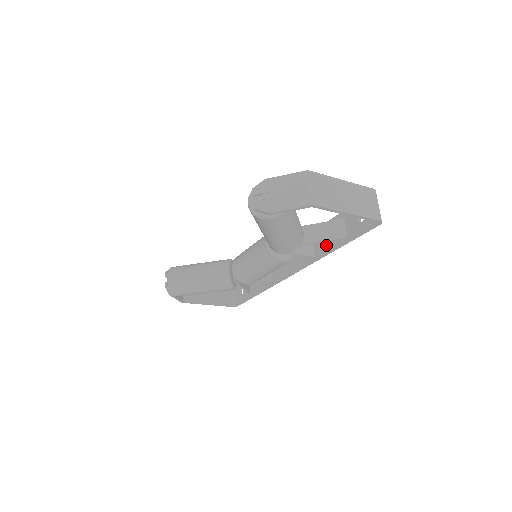
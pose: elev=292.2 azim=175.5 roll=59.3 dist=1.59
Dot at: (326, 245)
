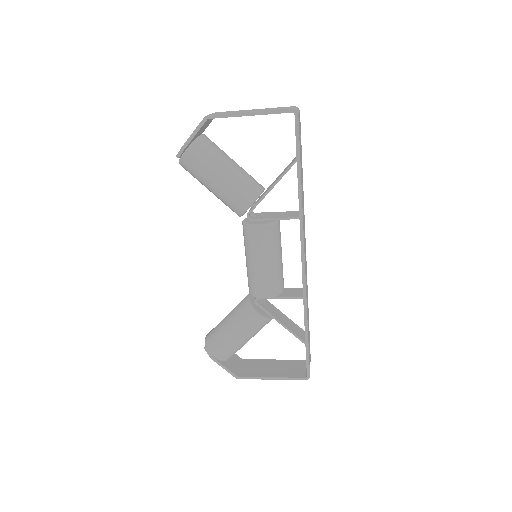
Dot at: occluded
